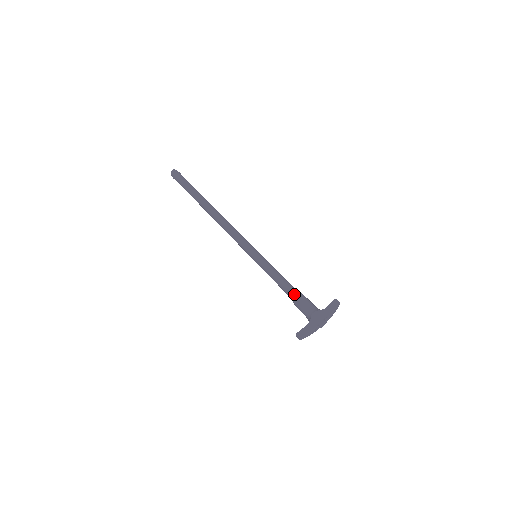
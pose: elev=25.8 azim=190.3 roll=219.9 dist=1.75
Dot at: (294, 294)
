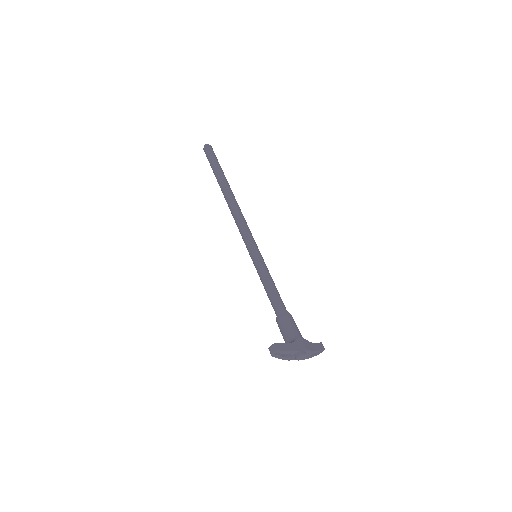
Dot at: (285, 309)
